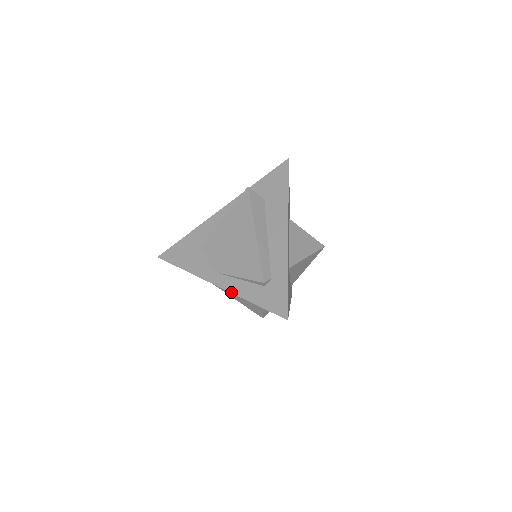
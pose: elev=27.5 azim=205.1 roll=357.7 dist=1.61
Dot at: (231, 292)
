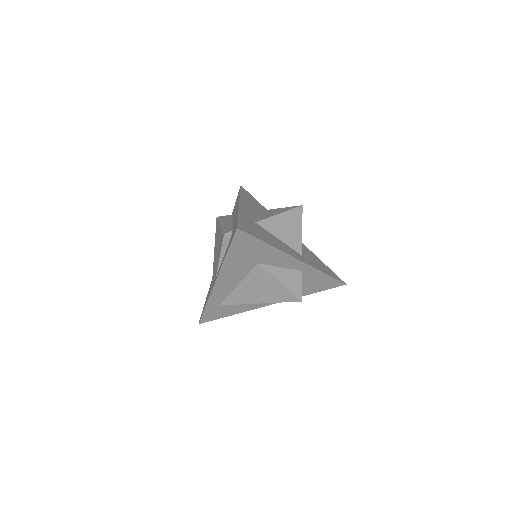
Dot at: (219, 271)
